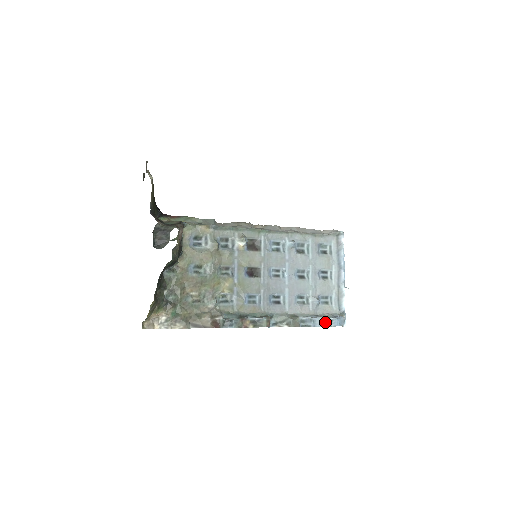
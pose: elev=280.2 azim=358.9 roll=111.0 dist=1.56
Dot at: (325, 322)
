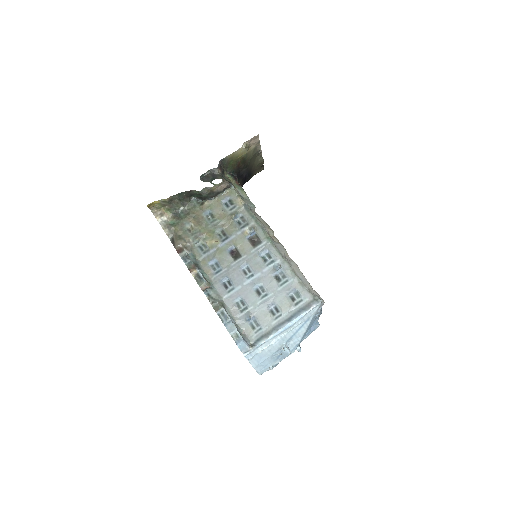
Dot at: (233, 331)
